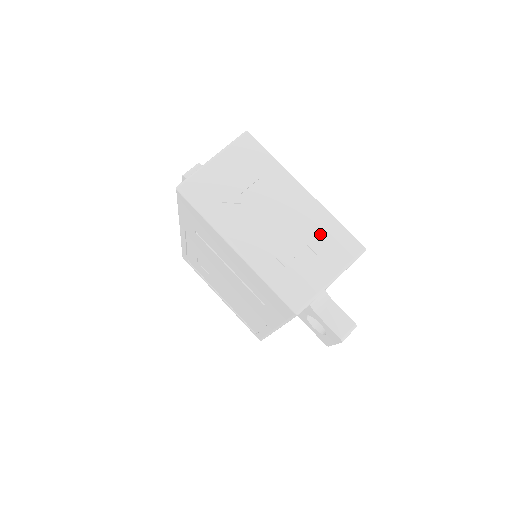
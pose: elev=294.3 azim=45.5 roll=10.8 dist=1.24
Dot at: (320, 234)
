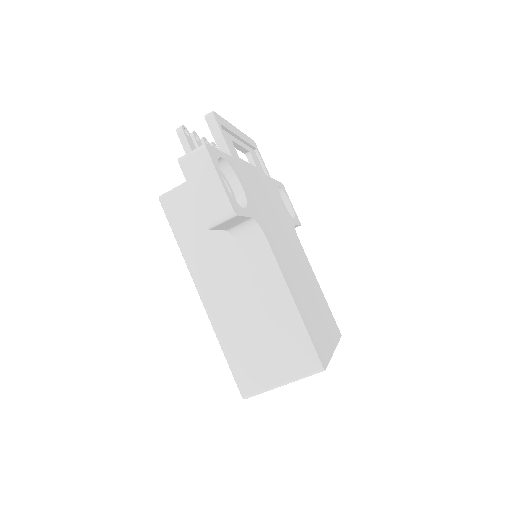
Dot at: occluded
